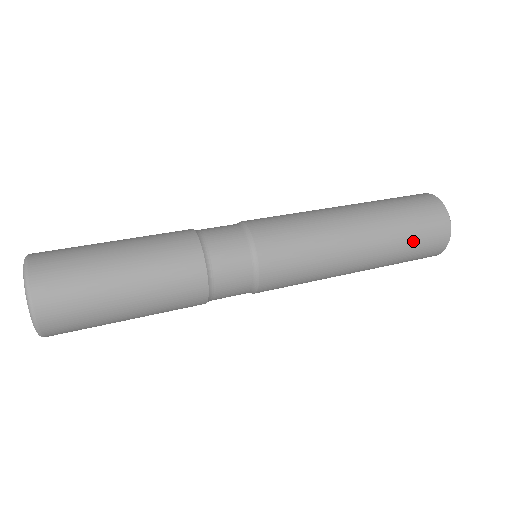
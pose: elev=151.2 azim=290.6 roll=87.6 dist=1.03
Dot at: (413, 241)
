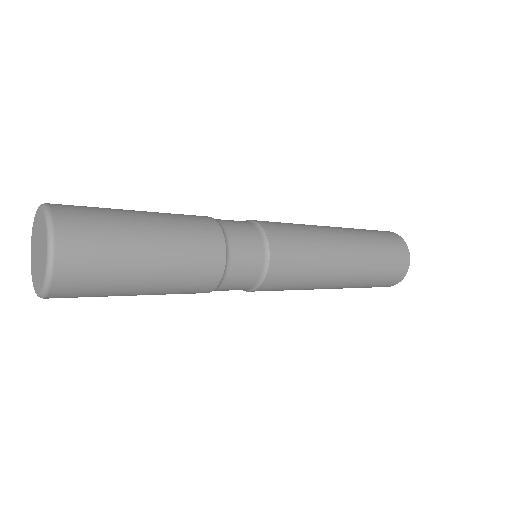
Dot at: (383, 248)
